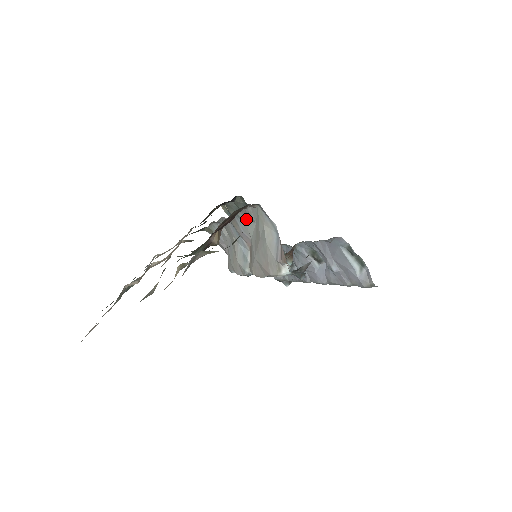
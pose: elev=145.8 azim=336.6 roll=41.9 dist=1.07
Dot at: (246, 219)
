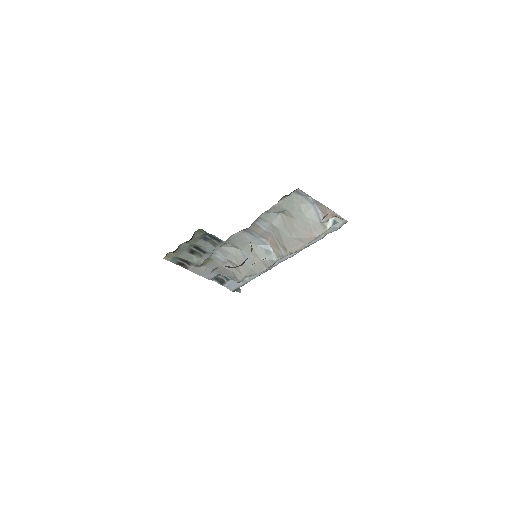
Dot at: (270, 216)
